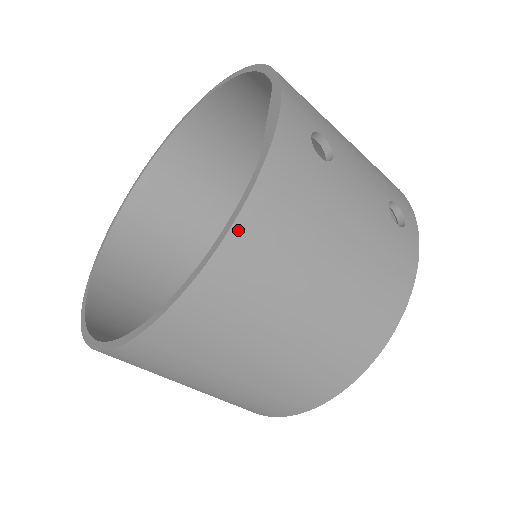
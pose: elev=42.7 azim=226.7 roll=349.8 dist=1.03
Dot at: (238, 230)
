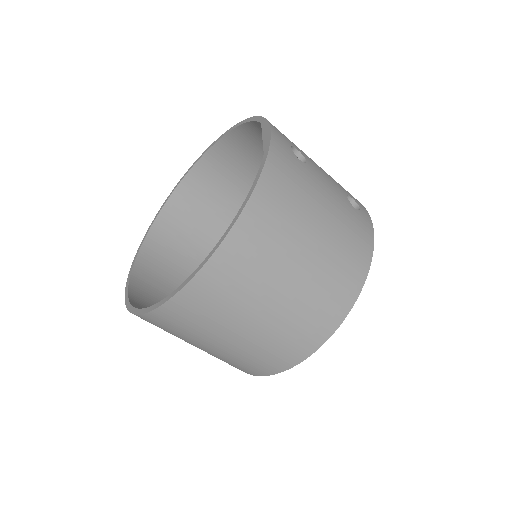
Dot at: (257, 194)
